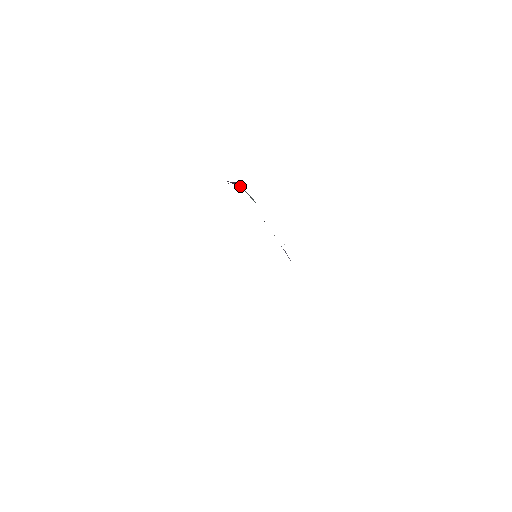
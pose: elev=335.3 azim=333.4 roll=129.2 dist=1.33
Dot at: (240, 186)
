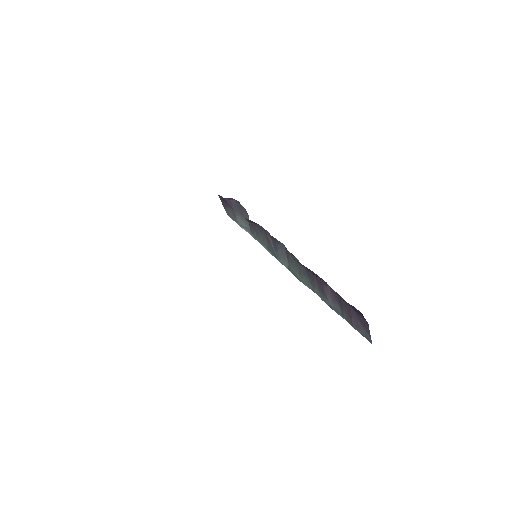
Dot at: (236, 207)
